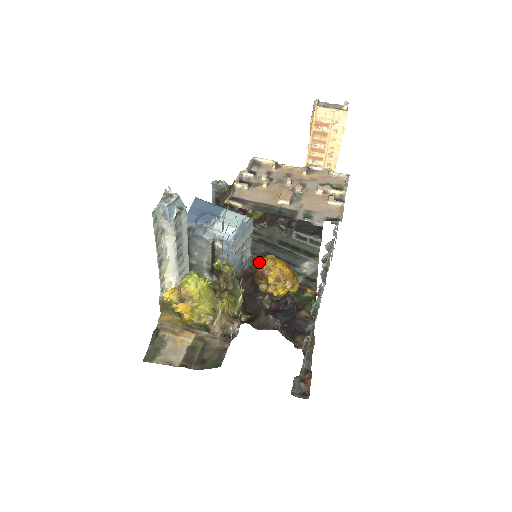
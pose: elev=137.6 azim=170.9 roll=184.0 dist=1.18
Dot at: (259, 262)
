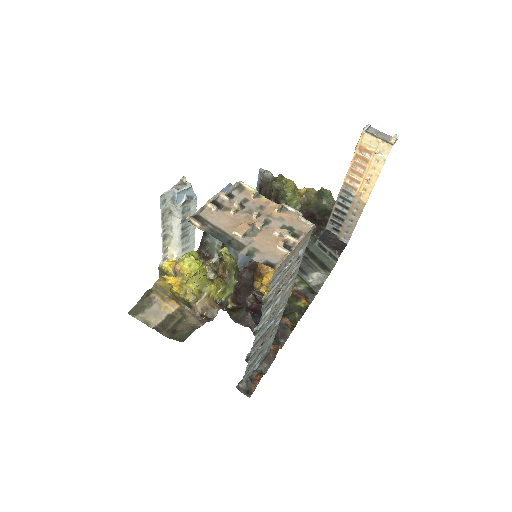
Dot at: occluded
